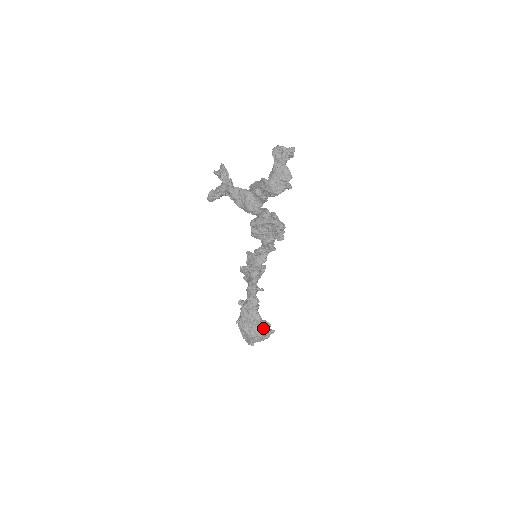
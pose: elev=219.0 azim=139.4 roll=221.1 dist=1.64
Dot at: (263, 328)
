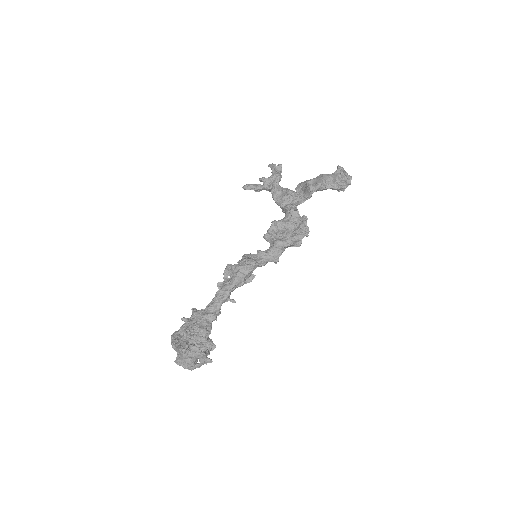
Dot at: (206, 343)
